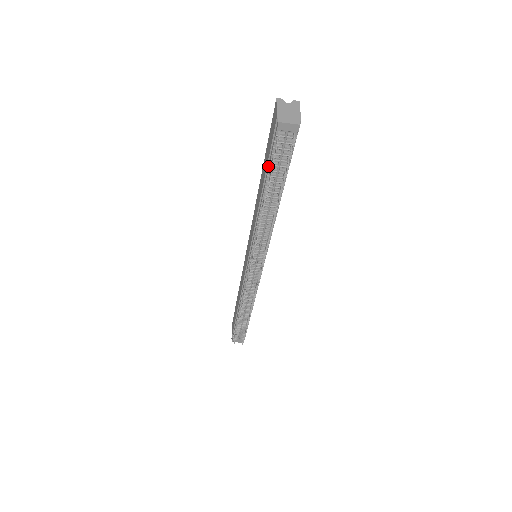
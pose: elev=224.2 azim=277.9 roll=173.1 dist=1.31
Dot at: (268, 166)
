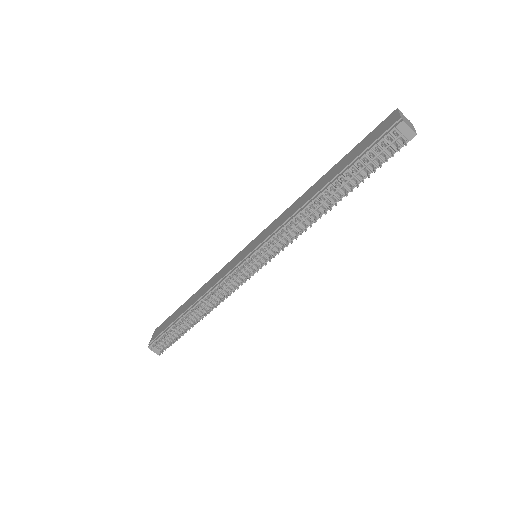
Dot at: (355, 160)
